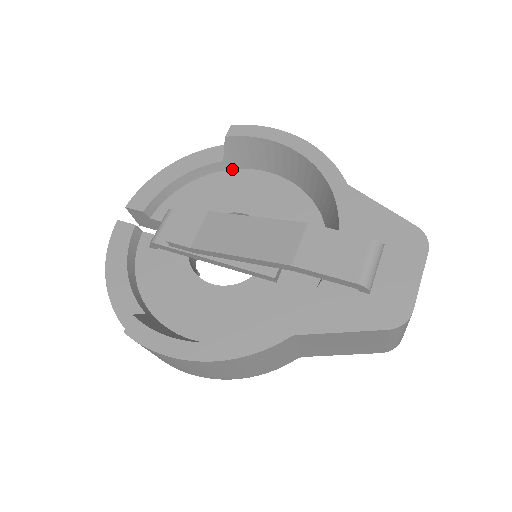
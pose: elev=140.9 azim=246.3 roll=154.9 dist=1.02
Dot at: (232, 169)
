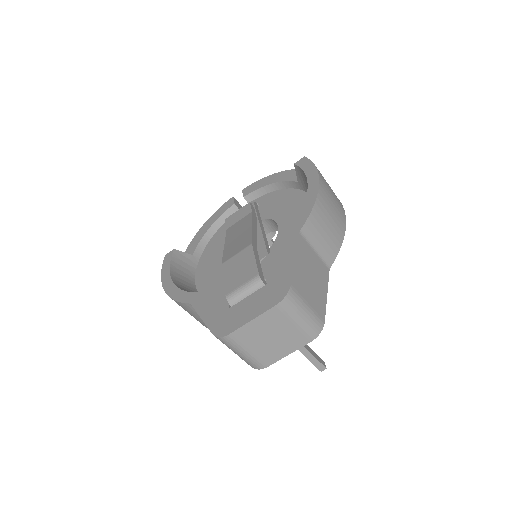
Dot at: (304, 191)
